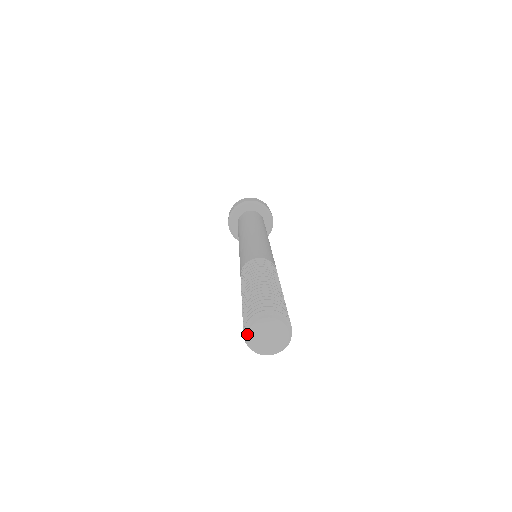
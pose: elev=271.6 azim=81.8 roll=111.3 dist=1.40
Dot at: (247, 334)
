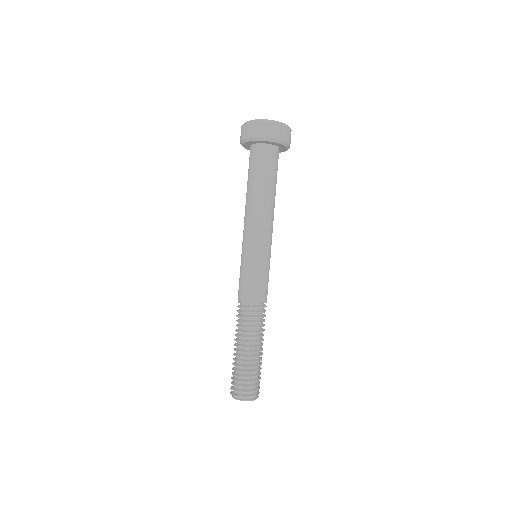
Dot at: occluded
